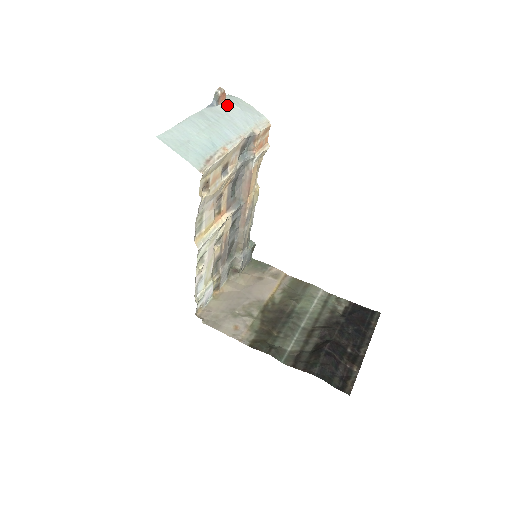
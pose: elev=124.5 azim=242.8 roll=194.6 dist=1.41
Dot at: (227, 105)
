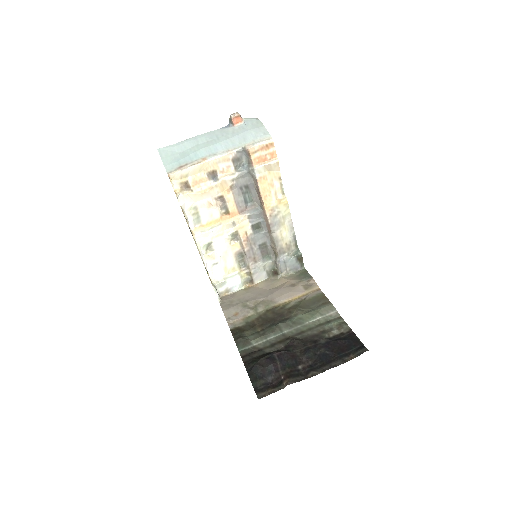
Dot at: (240, 126)
